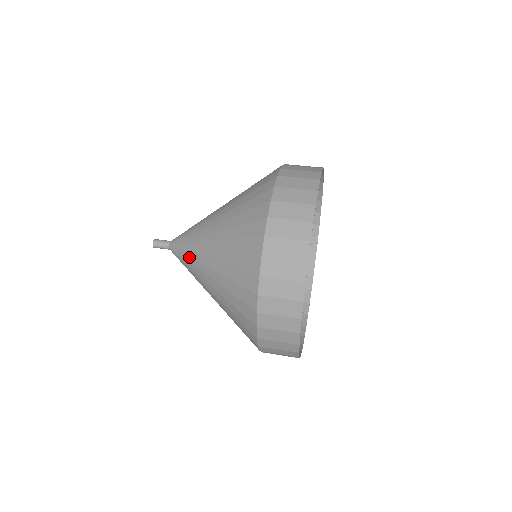
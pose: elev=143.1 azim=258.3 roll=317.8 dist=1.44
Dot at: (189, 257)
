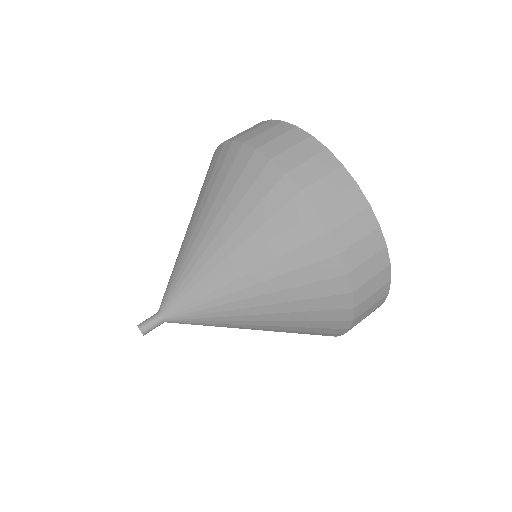
Dot at: (202, 296)
